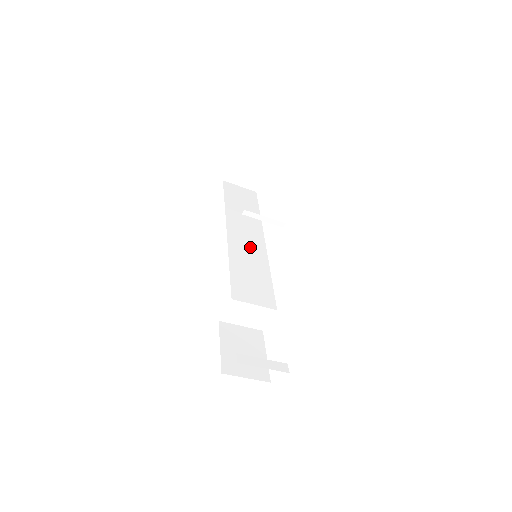
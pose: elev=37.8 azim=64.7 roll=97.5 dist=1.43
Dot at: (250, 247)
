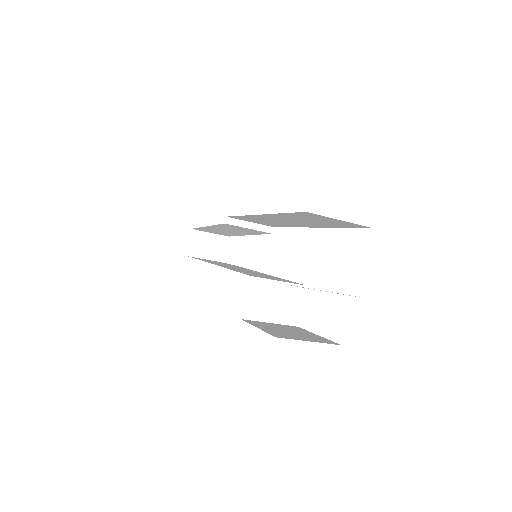
Dot at: occluded
